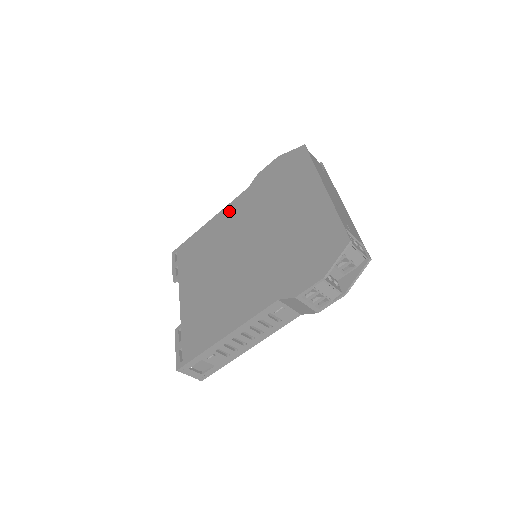
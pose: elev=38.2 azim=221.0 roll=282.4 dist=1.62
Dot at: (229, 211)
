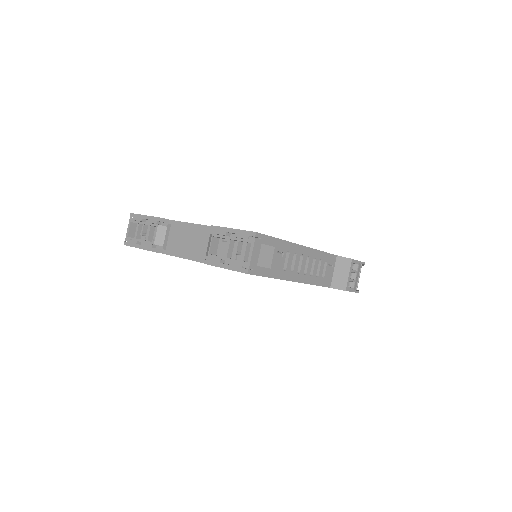
Dot at: occluded
